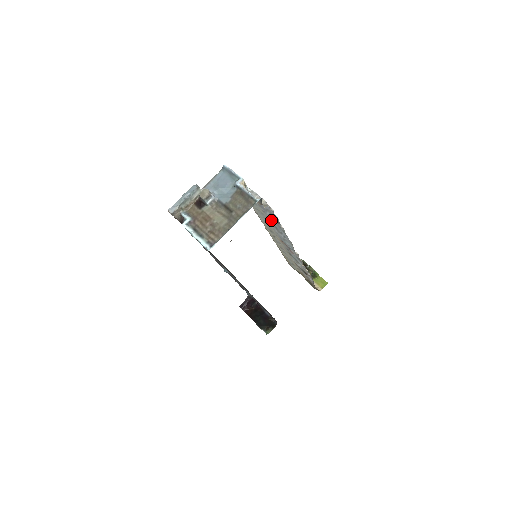
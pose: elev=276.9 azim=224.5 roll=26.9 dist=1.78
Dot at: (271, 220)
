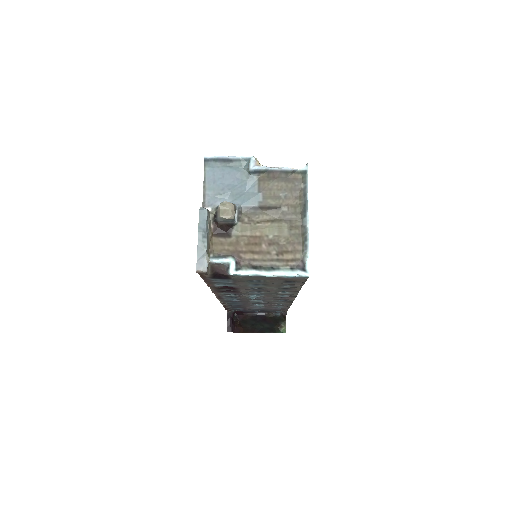
Dot at: occluded
